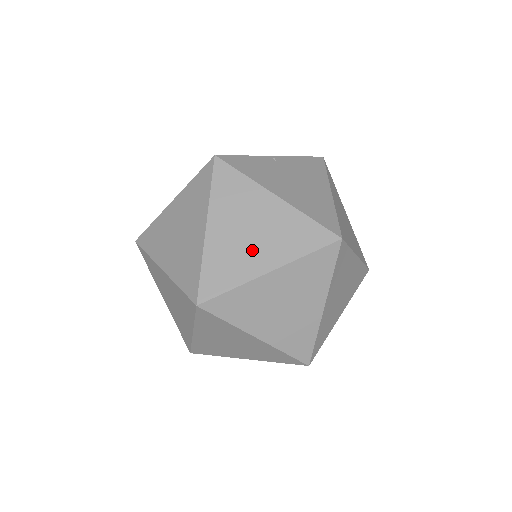
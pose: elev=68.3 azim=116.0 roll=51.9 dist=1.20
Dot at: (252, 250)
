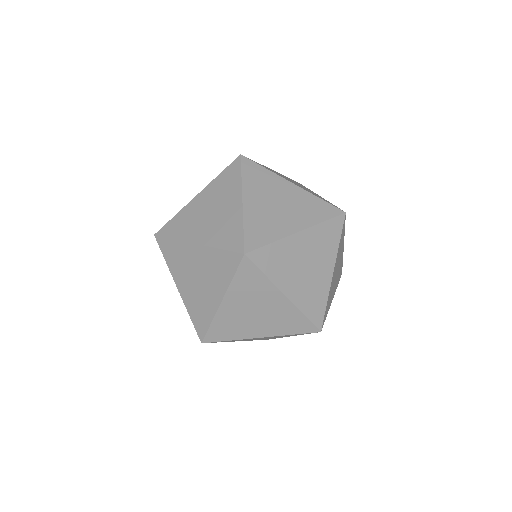
Dot at: occluded
